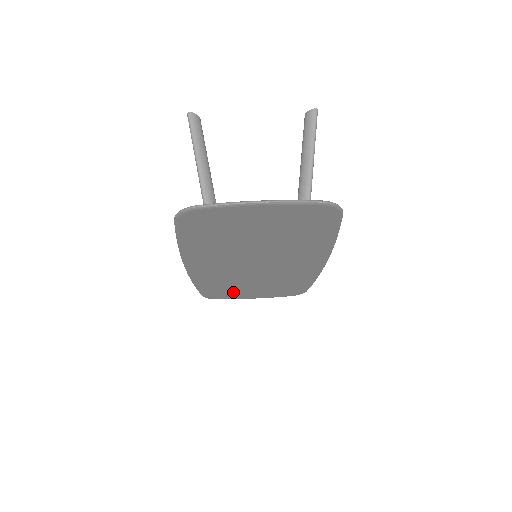
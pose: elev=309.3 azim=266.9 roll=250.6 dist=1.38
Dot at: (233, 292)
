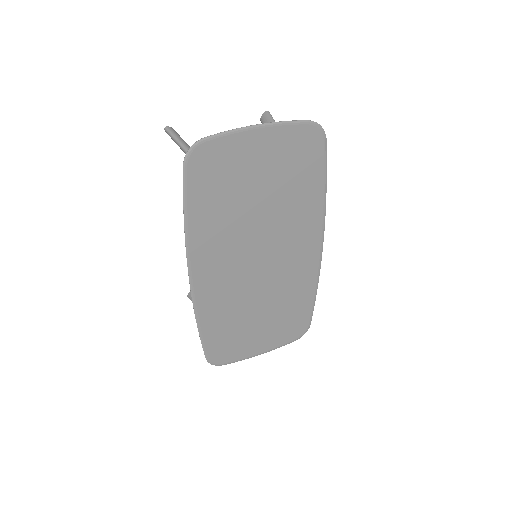
Dot at: (238, 340)
